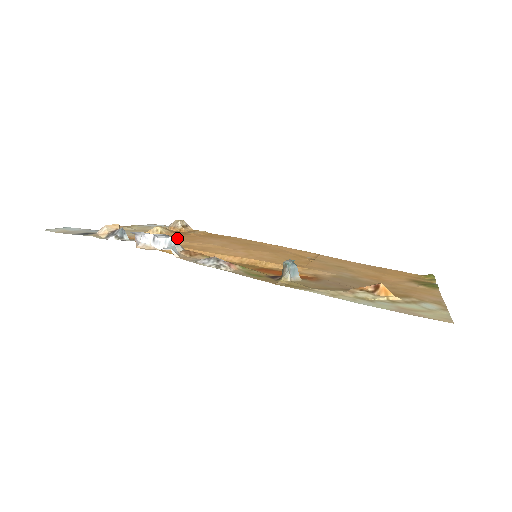
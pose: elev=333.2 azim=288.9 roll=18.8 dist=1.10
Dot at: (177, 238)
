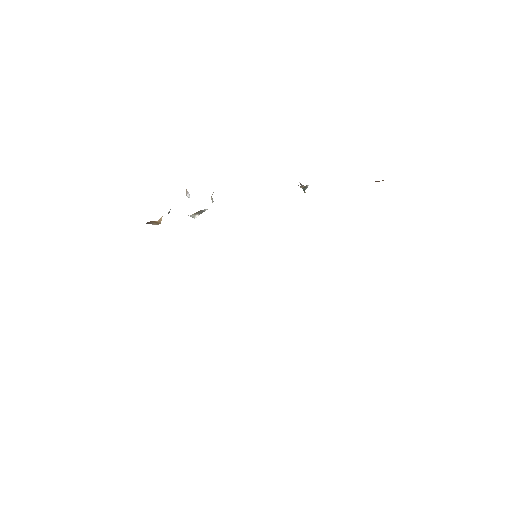
Dot at: occluded
